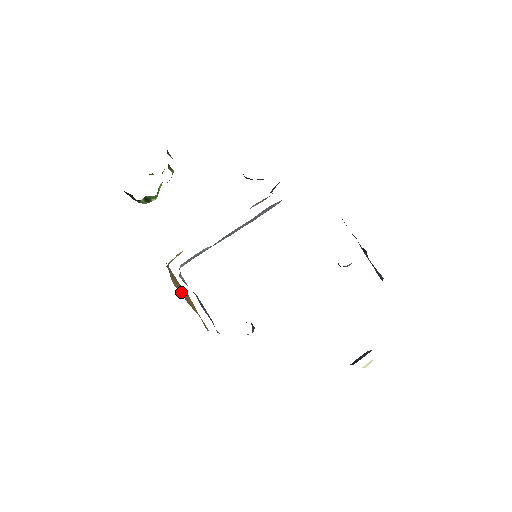
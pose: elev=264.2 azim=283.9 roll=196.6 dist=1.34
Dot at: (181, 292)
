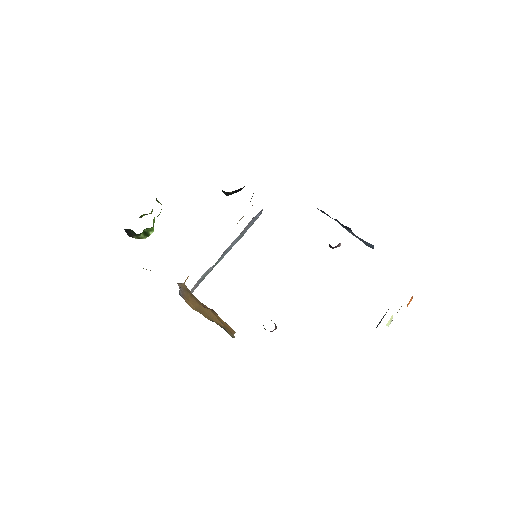
Dot at: (199, 311)
